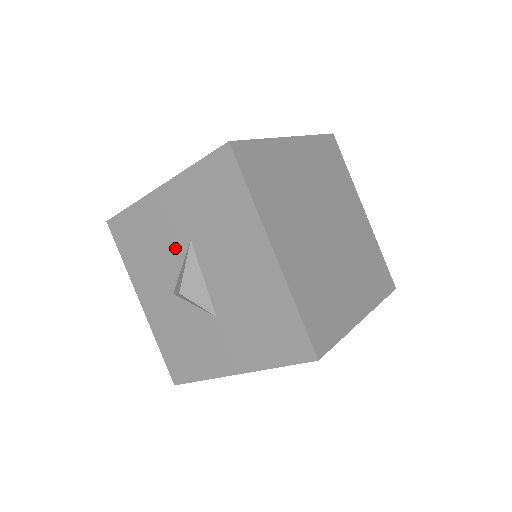
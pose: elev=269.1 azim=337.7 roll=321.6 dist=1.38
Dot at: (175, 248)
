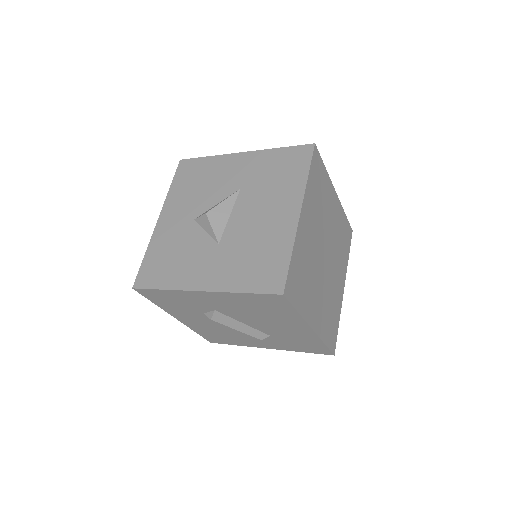
Dot at: (223, 190)
